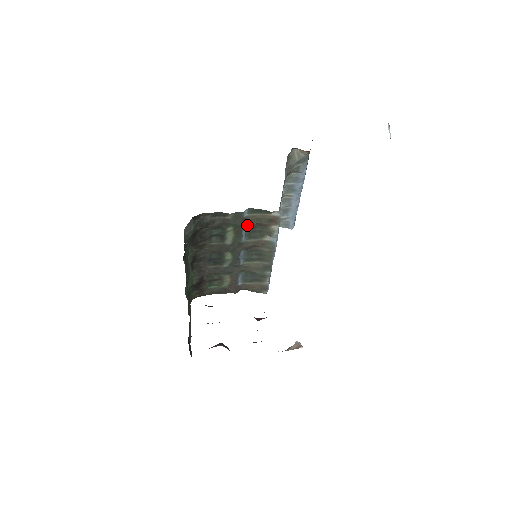
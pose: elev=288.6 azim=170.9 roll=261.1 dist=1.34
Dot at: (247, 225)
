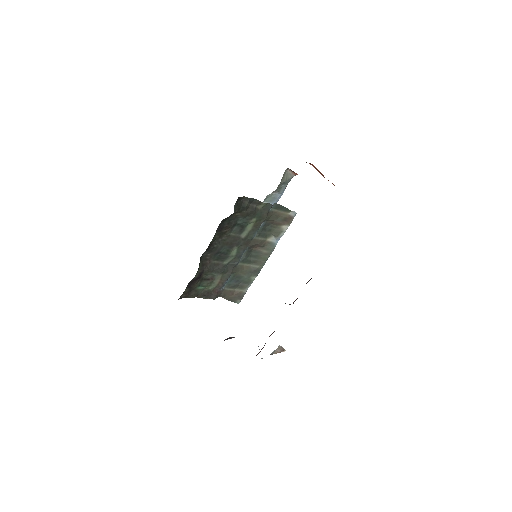
Dot at: (265, 220)
